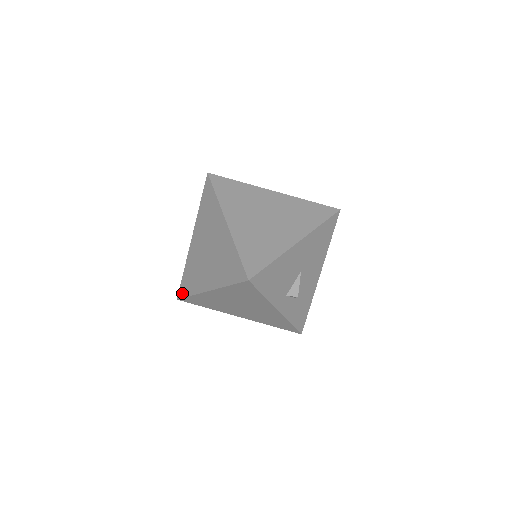
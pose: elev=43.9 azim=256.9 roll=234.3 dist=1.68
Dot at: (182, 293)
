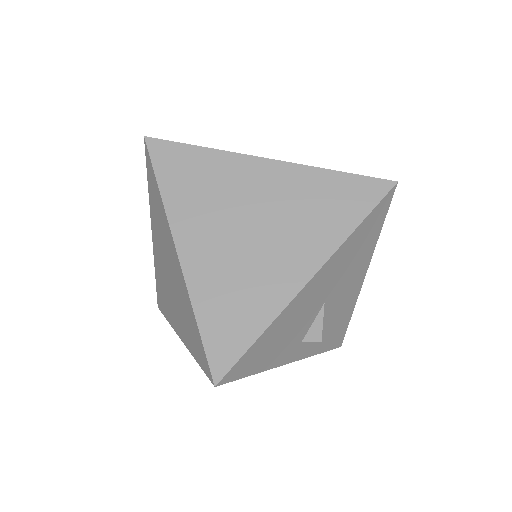
Dot at: (159, 306)
